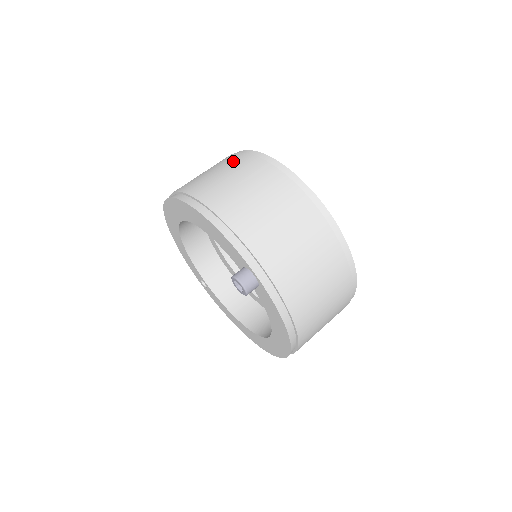
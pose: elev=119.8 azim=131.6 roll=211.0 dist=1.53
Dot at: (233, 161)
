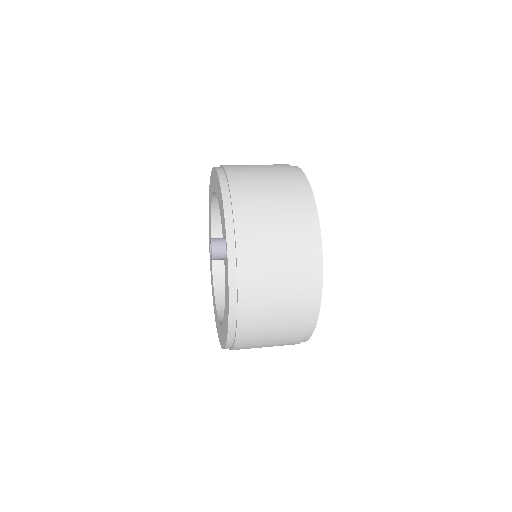
Dot at: (276, 165)
